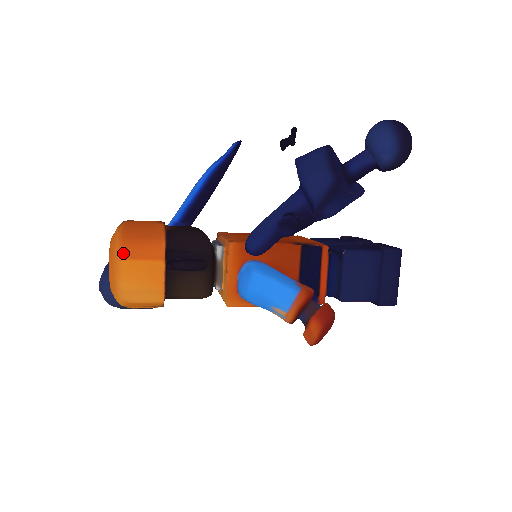
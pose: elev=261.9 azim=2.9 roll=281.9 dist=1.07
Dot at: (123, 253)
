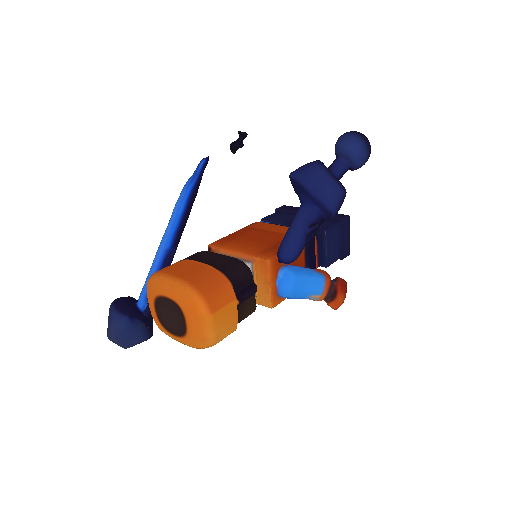
Dot at: (210, 308)
